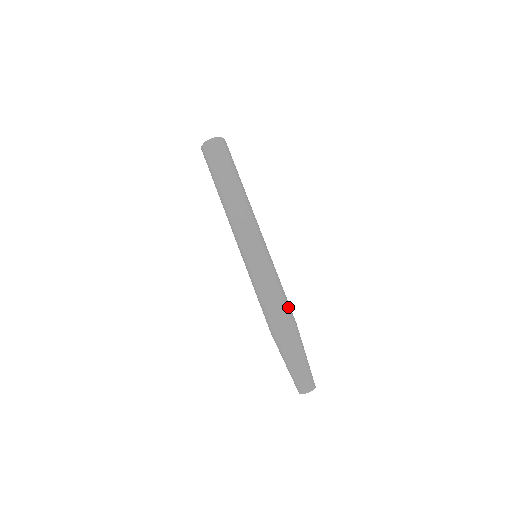
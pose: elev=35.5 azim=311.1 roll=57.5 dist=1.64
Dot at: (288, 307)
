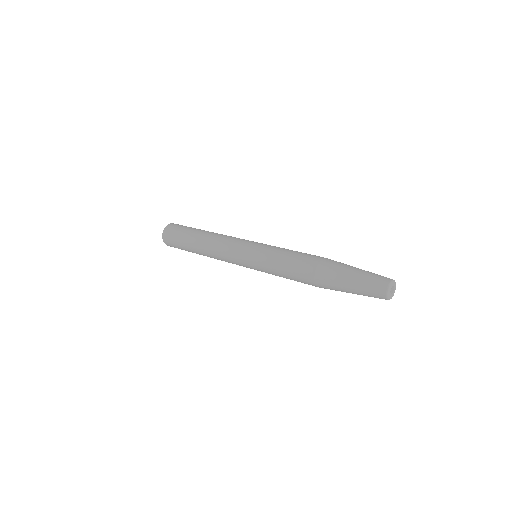
Dot at: (308, 254)
